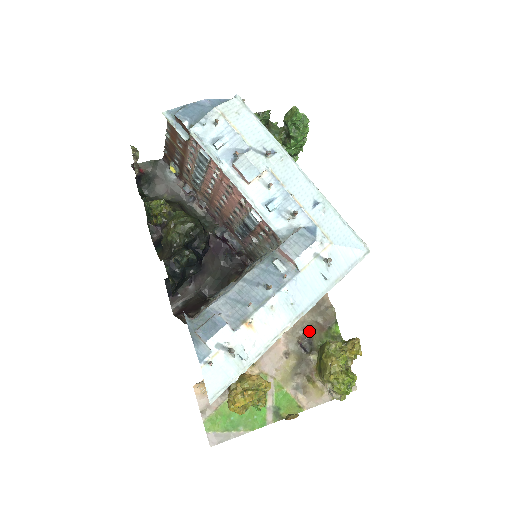
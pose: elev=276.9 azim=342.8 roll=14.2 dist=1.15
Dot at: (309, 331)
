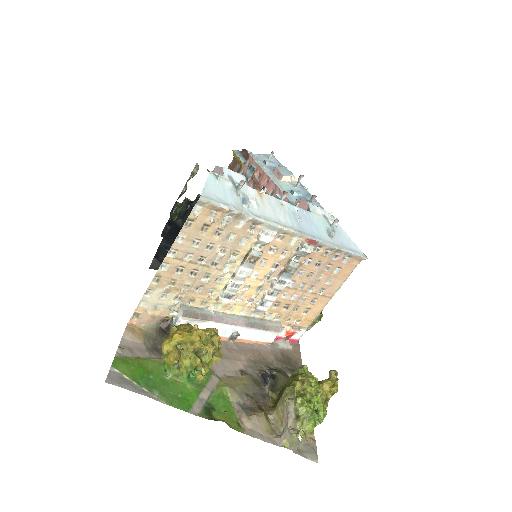
Dot at: (275, 370)
